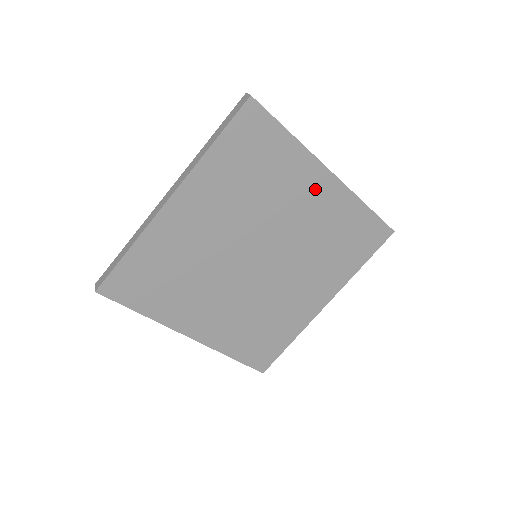
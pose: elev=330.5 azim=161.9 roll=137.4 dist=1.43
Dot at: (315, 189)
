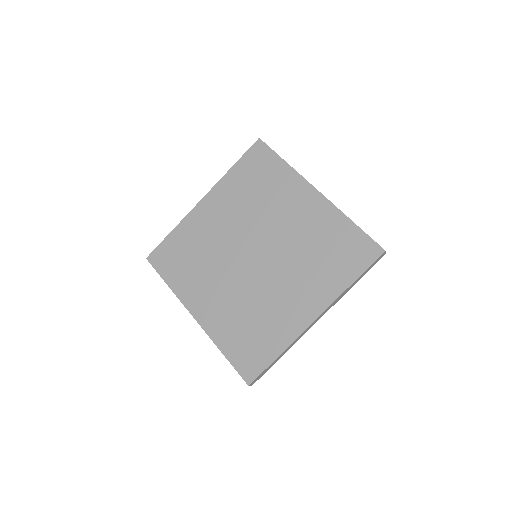
Dot at: (303, 202)
